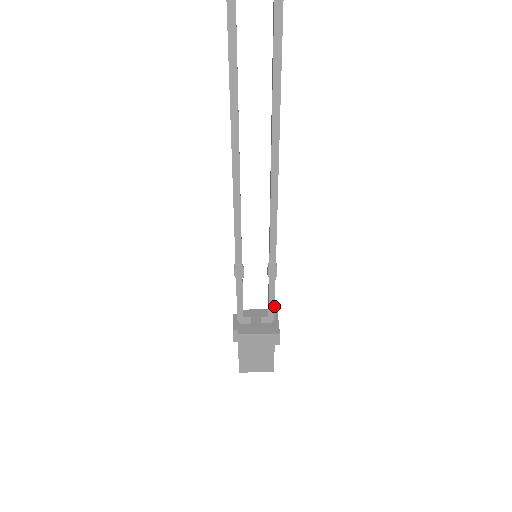
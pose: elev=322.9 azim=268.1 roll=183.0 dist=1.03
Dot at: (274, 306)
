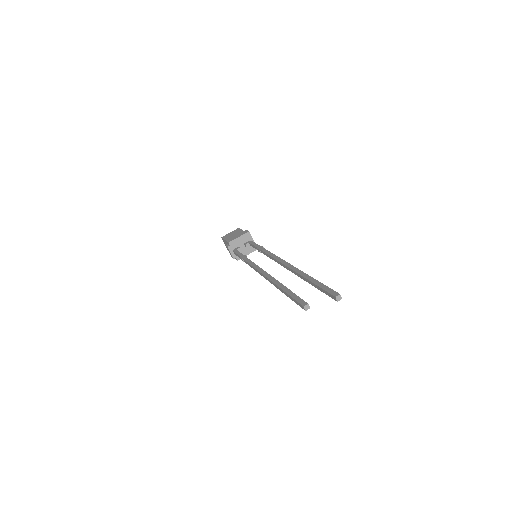
Dot at: occluded
